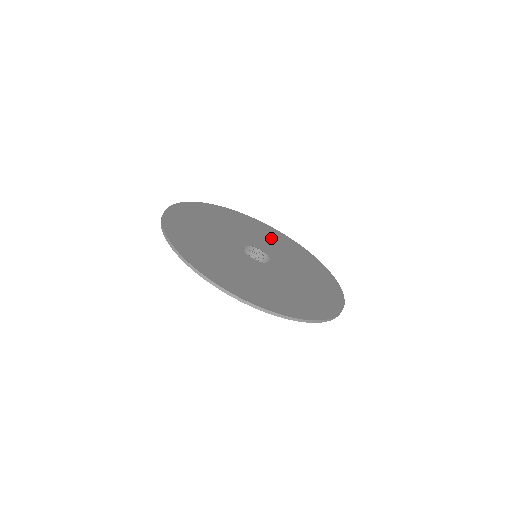
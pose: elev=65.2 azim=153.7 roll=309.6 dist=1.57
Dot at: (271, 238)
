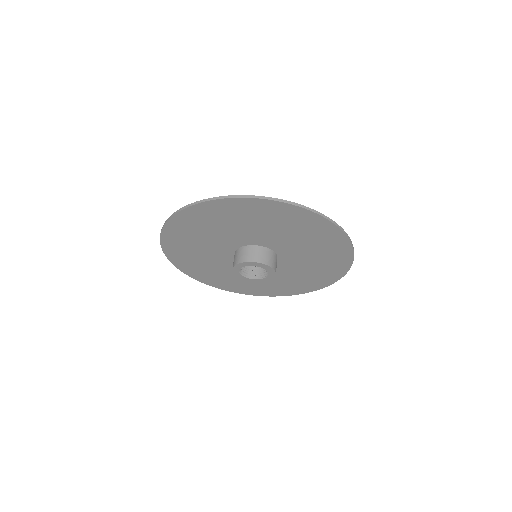
Dot at: occluded
